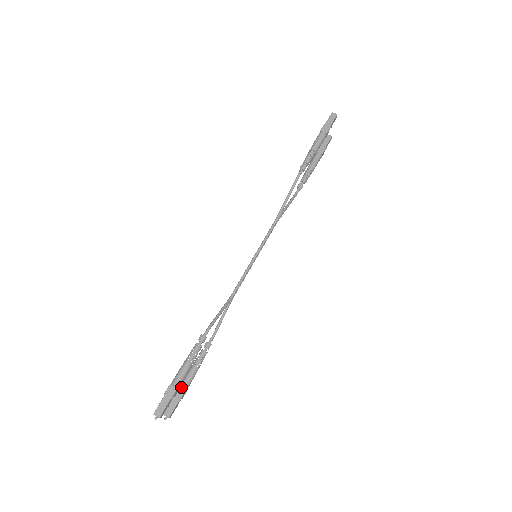
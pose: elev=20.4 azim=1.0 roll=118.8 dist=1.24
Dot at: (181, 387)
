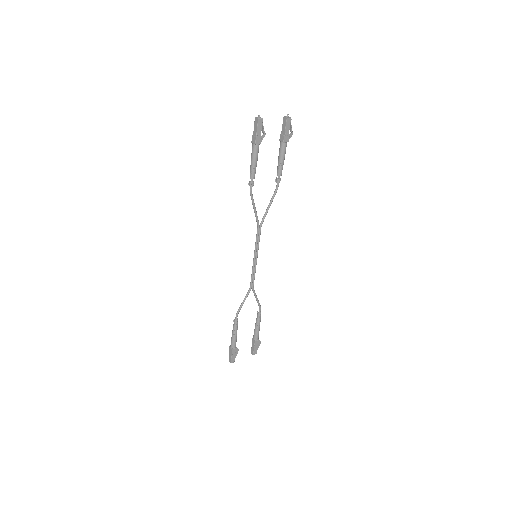
Dot at: (253, 339)
